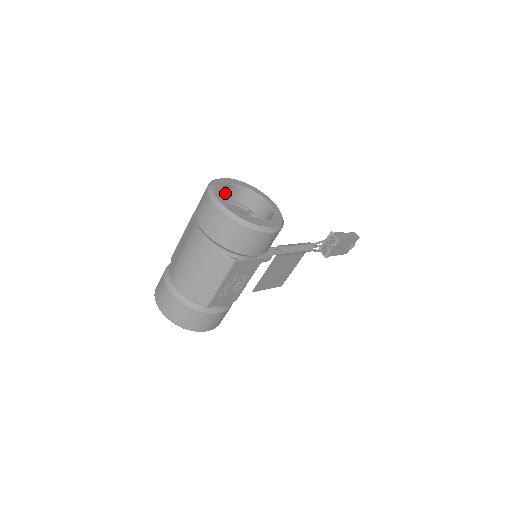
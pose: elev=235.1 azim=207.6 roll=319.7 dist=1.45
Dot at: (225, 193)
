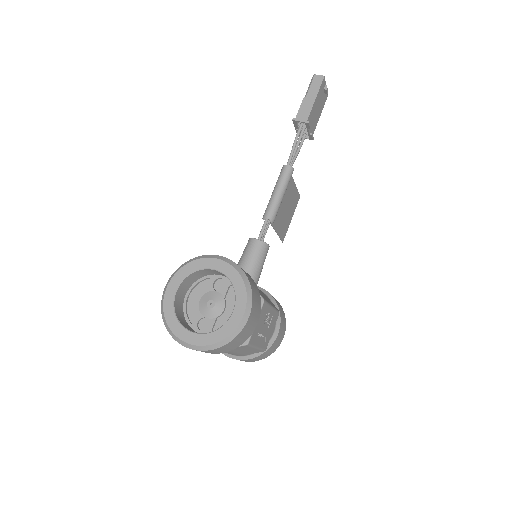
Dot at: (180, 297)
